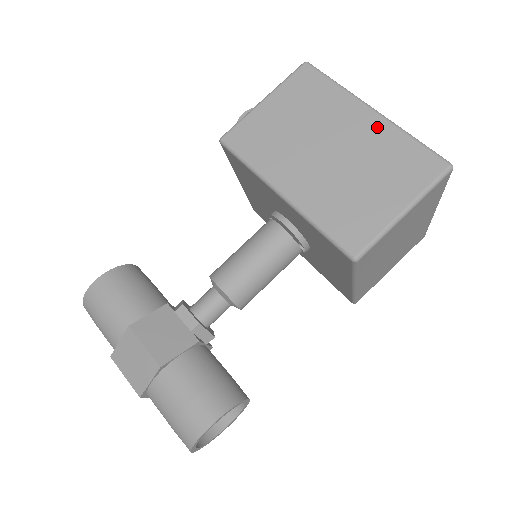
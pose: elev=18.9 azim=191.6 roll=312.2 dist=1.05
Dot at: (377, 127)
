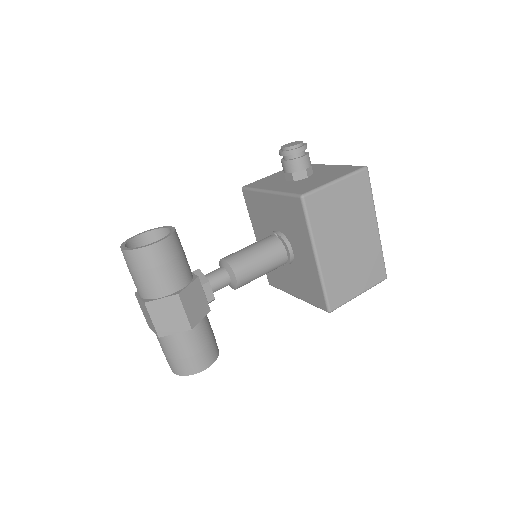
Dot at: (374, 239)
